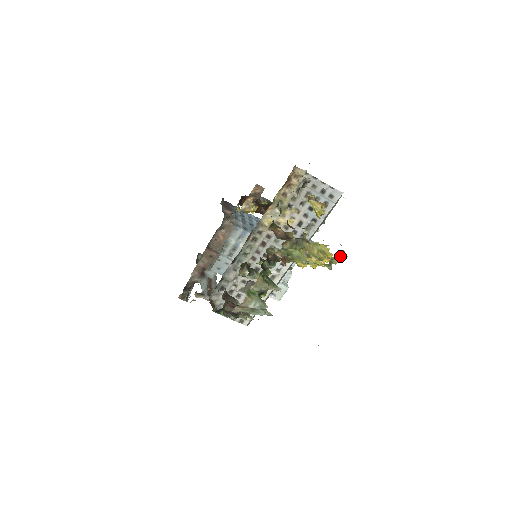
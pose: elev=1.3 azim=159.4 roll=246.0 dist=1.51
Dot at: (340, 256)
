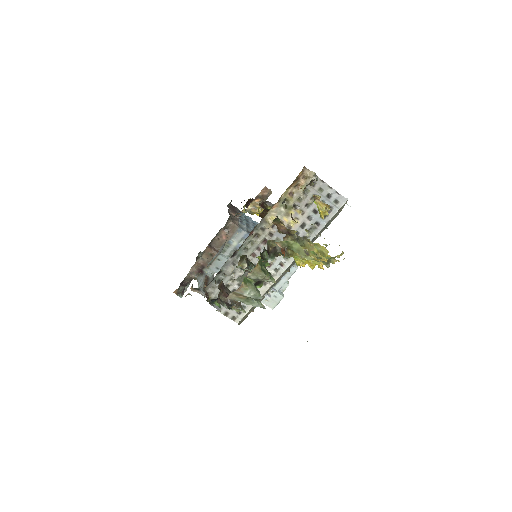
Dot at: (339, 257)
